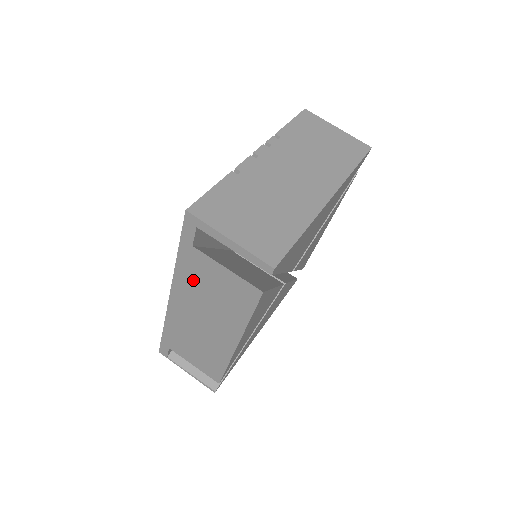
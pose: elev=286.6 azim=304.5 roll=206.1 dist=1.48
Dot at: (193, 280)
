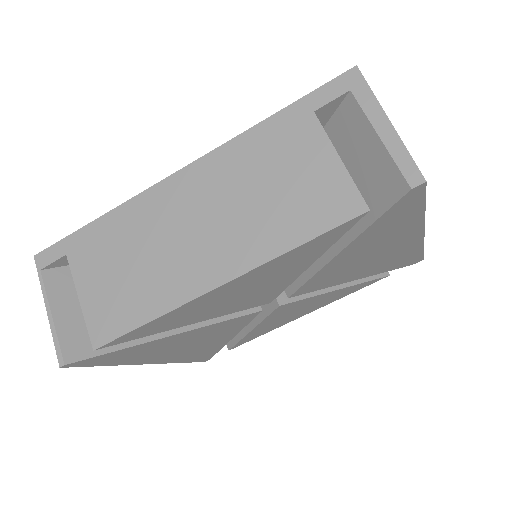
Dot at: (257, 158)
